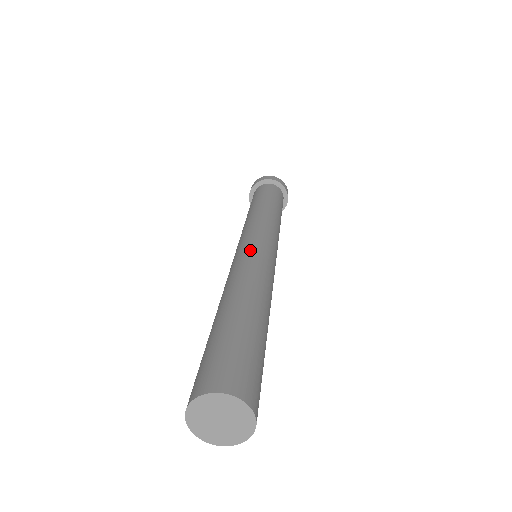
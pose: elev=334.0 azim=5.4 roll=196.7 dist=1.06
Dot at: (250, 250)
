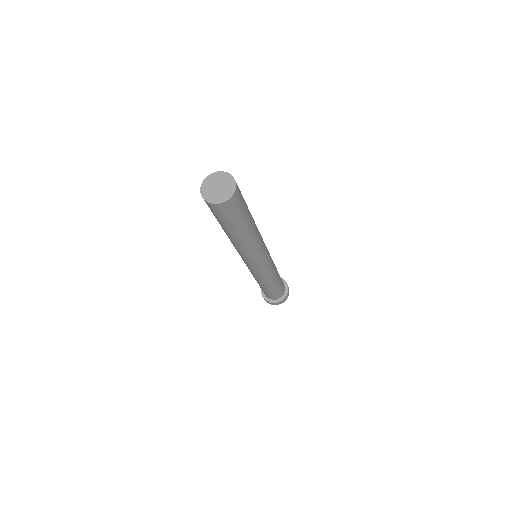
Dot at: occluded
